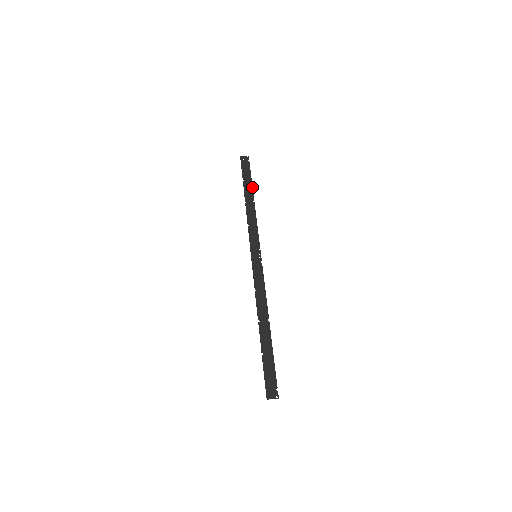
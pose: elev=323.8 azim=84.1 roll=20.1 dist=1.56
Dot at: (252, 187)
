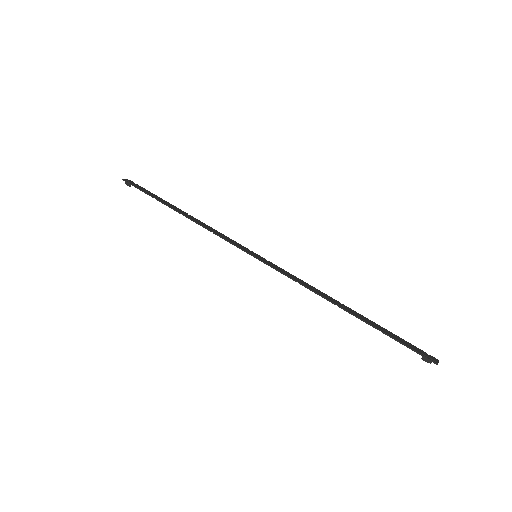
Dot at: (171, 204)
